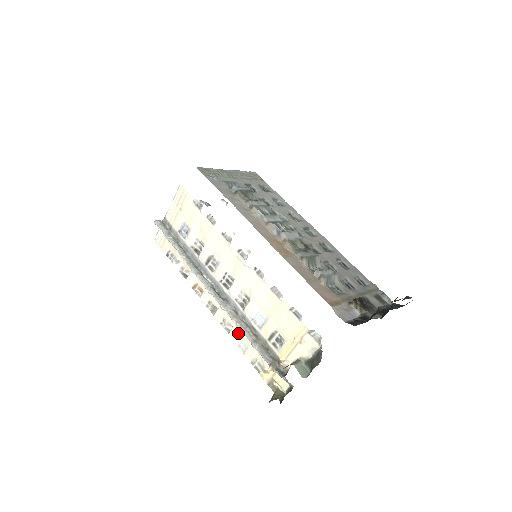
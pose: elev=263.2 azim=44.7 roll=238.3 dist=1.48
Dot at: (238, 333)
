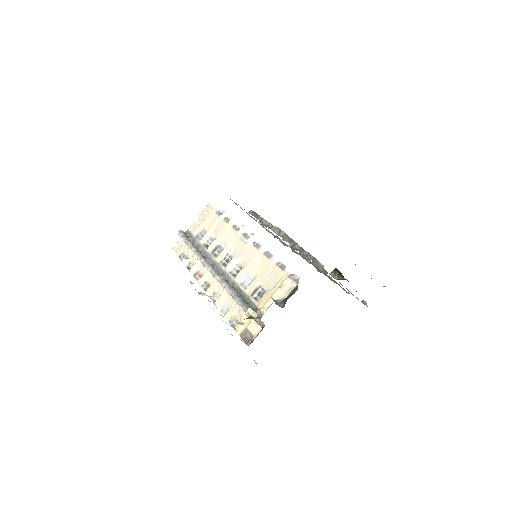
Dot at: (224, 298)
